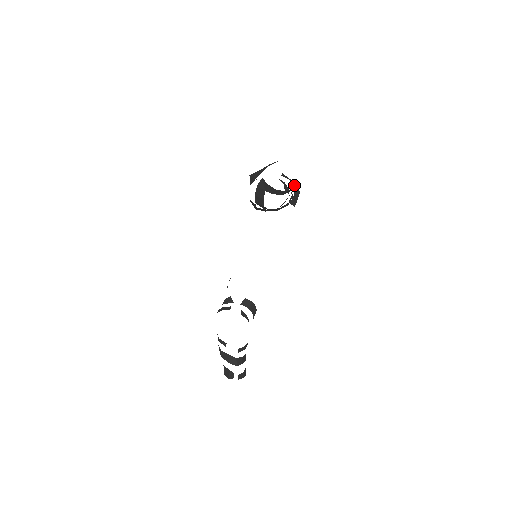
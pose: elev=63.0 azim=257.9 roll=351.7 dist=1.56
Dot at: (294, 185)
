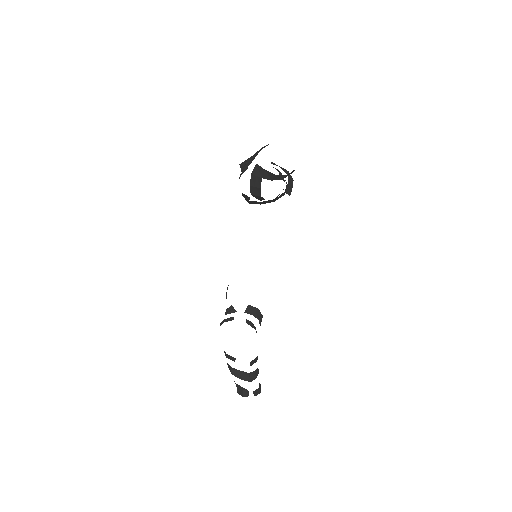
Dot at: (286, 172)
